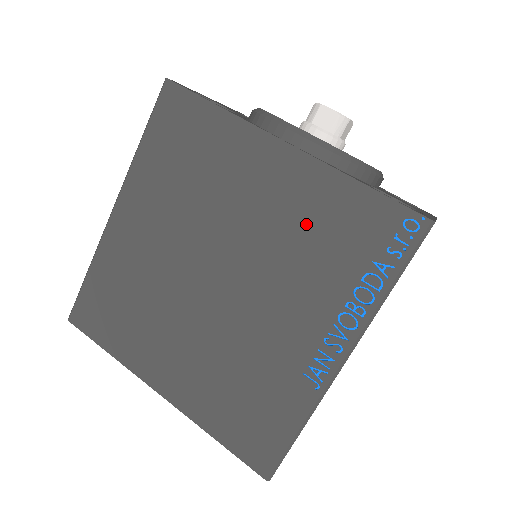
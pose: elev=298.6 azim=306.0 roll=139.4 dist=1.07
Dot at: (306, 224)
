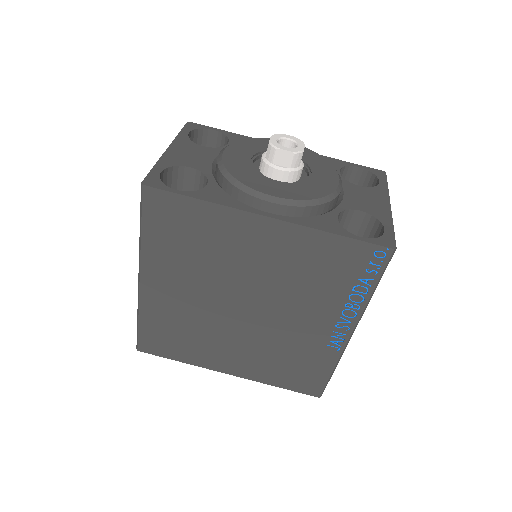
Dot at: (302, 266)
